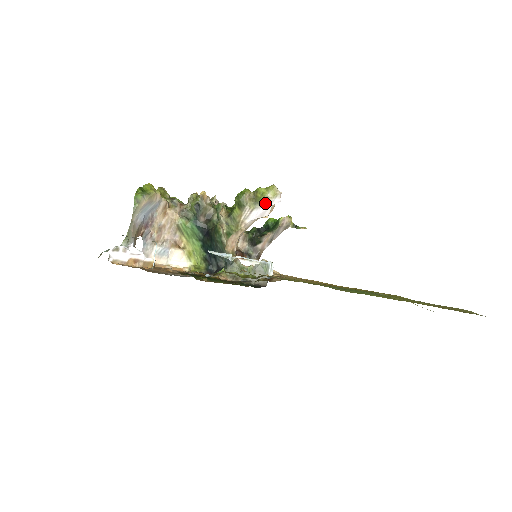
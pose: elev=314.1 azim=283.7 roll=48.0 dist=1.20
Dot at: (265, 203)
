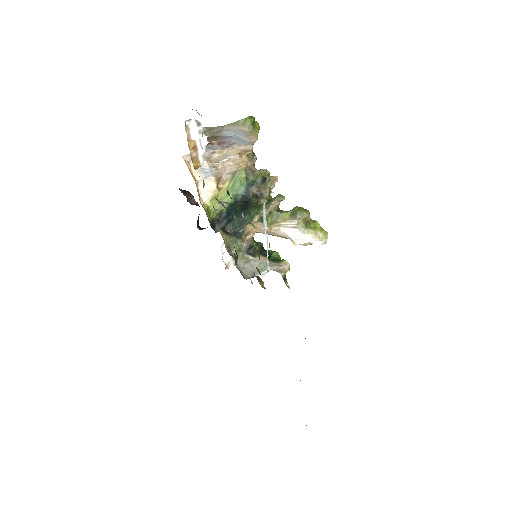
Dot at: (309, 234)
